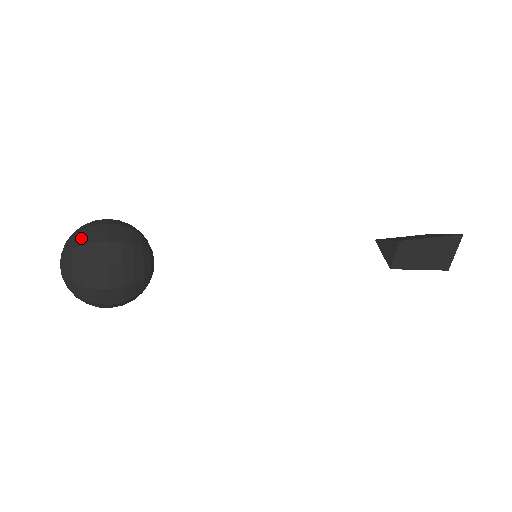
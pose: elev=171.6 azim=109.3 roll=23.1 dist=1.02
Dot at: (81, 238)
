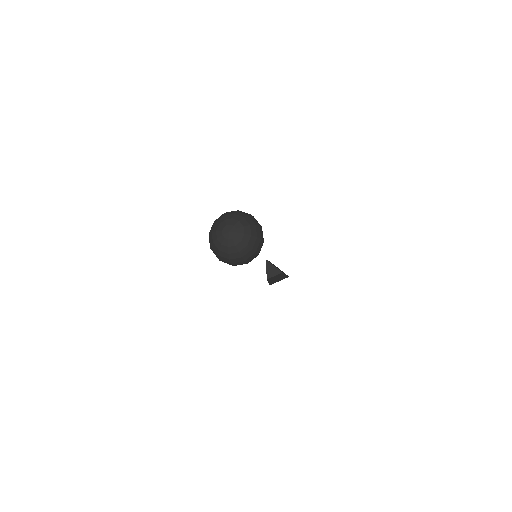
Dot at: (256, 231)
